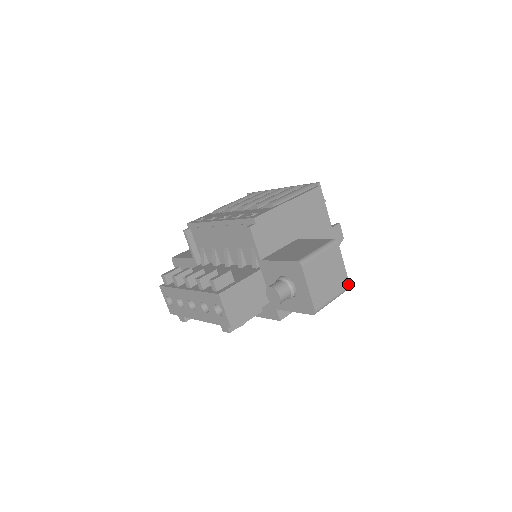
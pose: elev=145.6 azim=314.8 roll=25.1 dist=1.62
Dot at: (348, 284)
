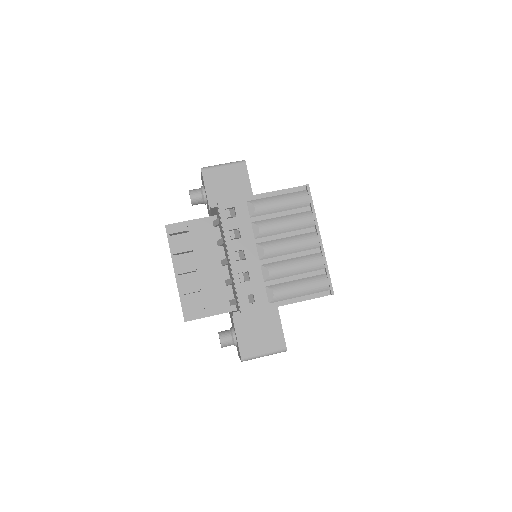
Dot at: occluded
